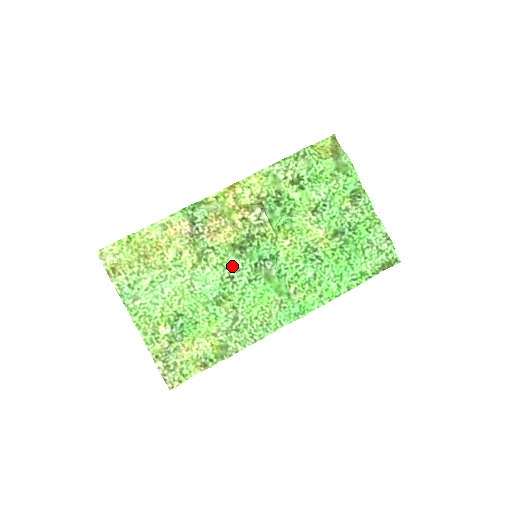
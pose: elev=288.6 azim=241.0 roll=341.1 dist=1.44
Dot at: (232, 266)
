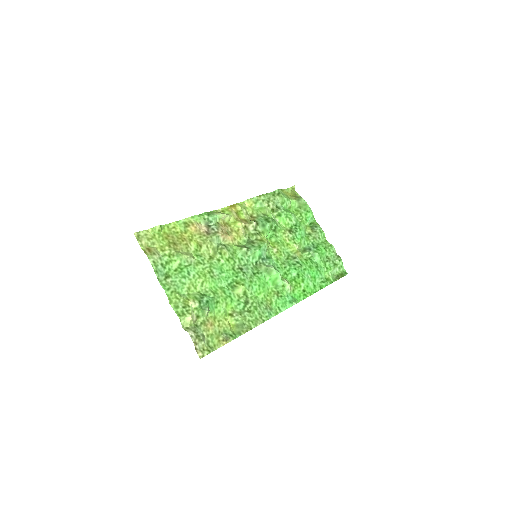
Dot at: (240, 261)
